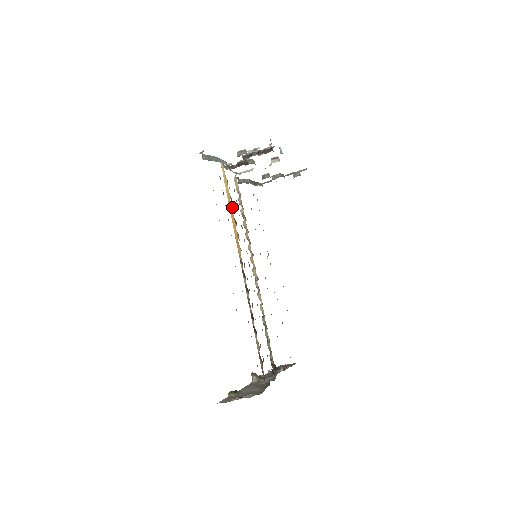
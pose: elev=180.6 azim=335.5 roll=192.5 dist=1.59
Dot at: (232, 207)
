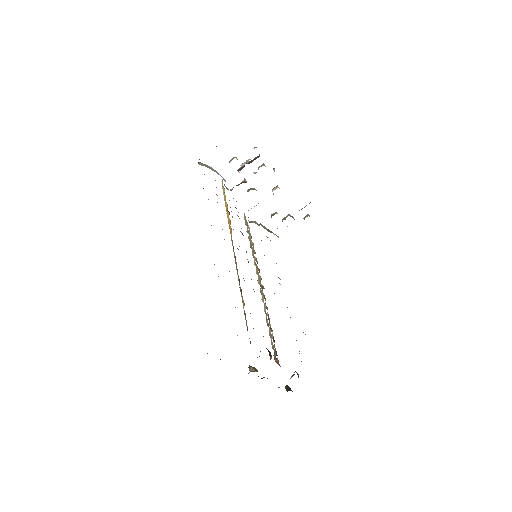
Dot at: (227, 205)
